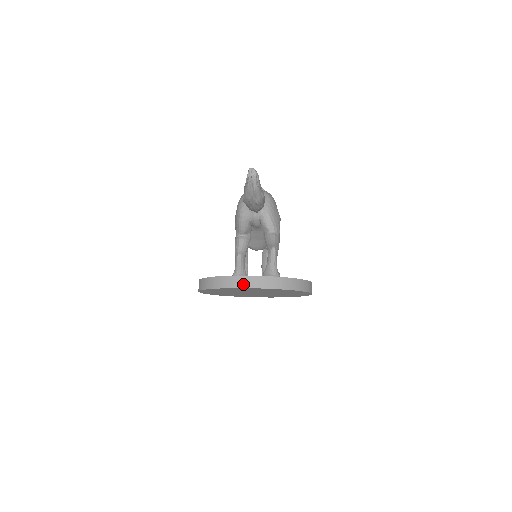
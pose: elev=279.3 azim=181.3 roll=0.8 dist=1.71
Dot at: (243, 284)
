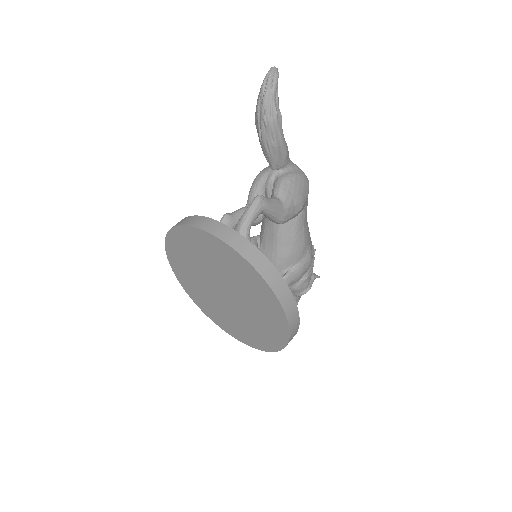
Dot at: (199, 224)
